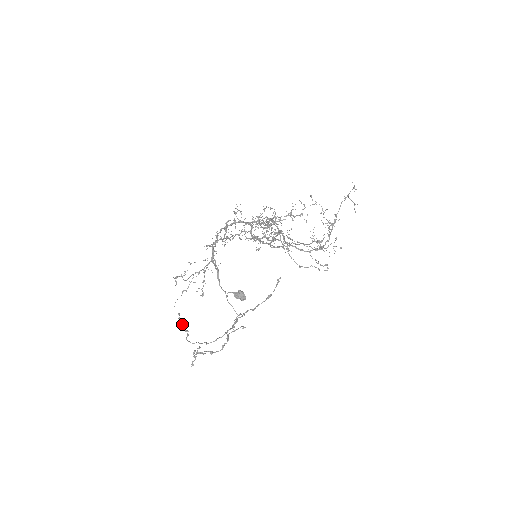
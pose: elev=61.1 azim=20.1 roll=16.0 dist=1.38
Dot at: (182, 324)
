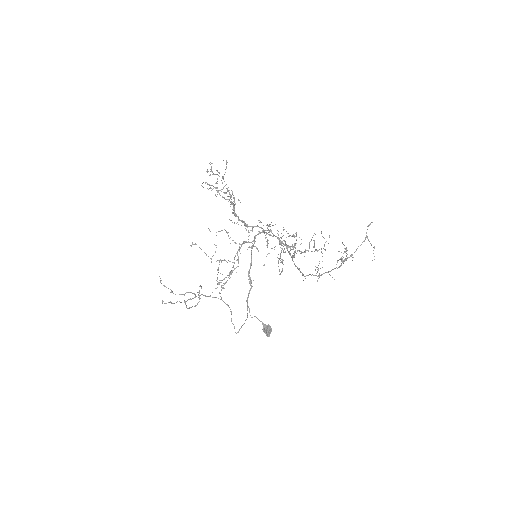
Dot at: (198, 302)
